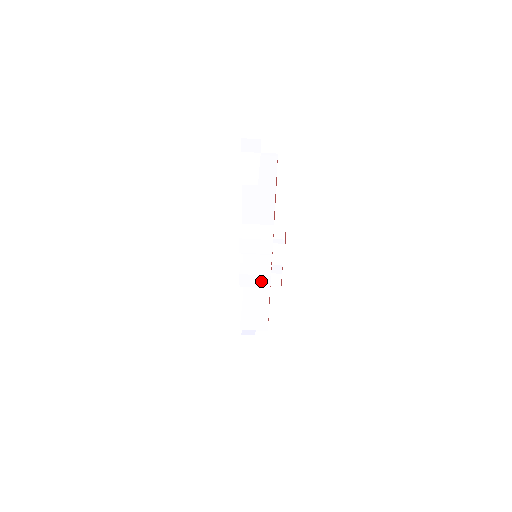
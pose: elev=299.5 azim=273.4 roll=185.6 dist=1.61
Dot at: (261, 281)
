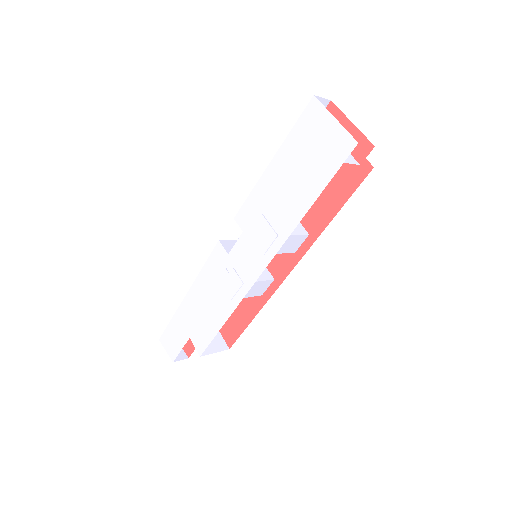
Dot at: (259, 288)
